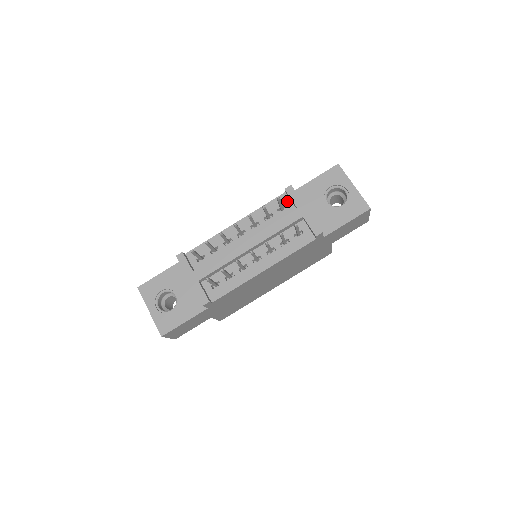
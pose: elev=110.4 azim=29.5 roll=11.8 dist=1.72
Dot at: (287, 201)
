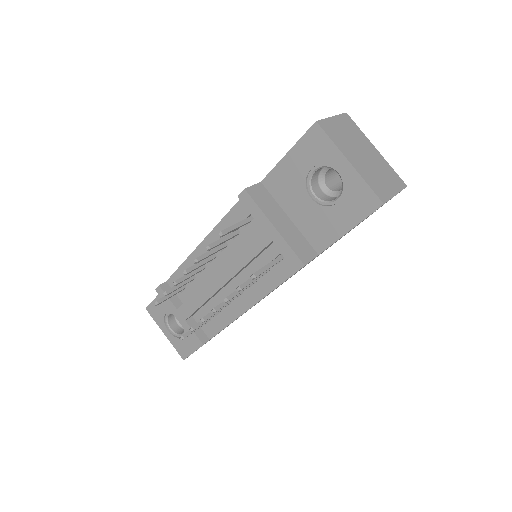
Dot at: occluded
